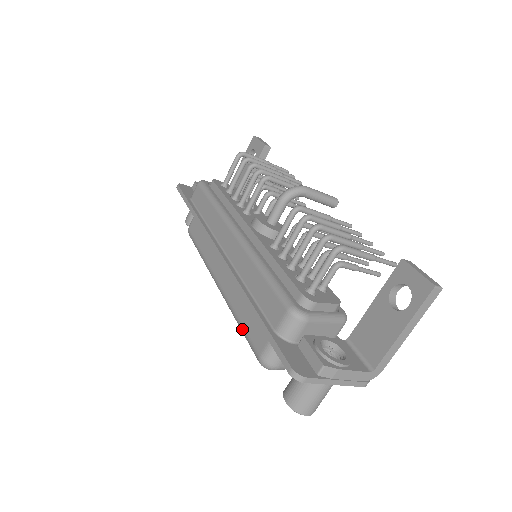
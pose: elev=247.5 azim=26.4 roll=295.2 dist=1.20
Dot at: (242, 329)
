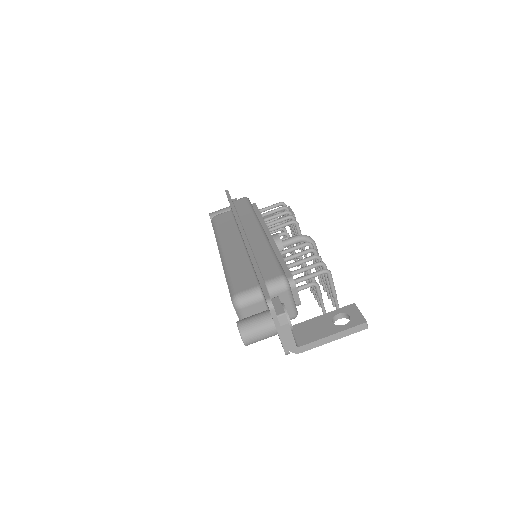
Dot at: (230, 277)
